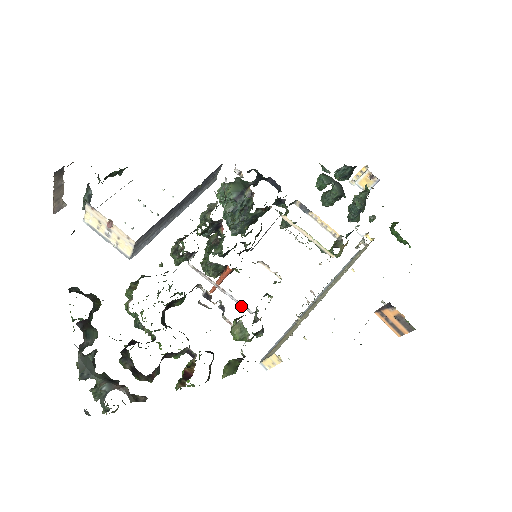
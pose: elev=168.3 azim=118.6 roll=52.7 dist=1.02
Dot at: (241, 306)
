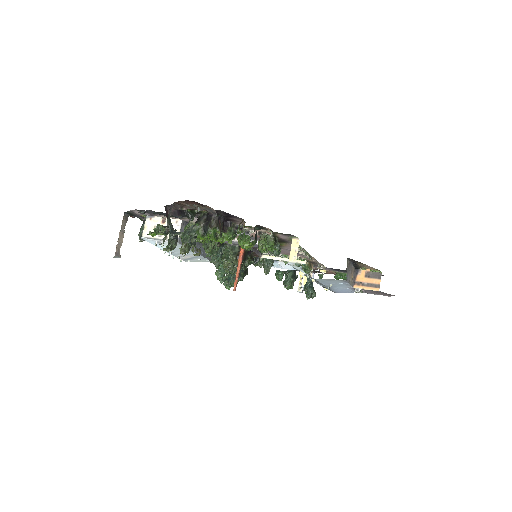
Dot at: occluded
